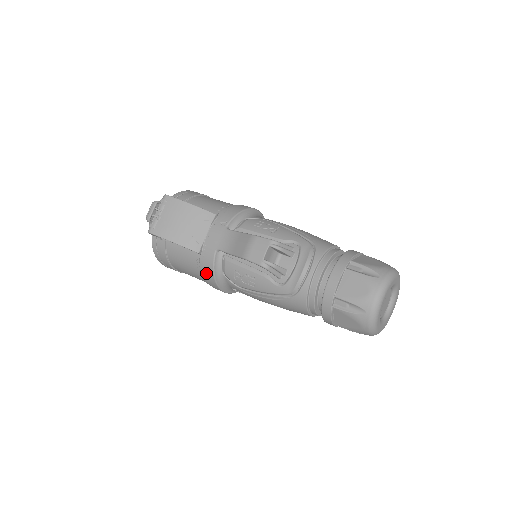
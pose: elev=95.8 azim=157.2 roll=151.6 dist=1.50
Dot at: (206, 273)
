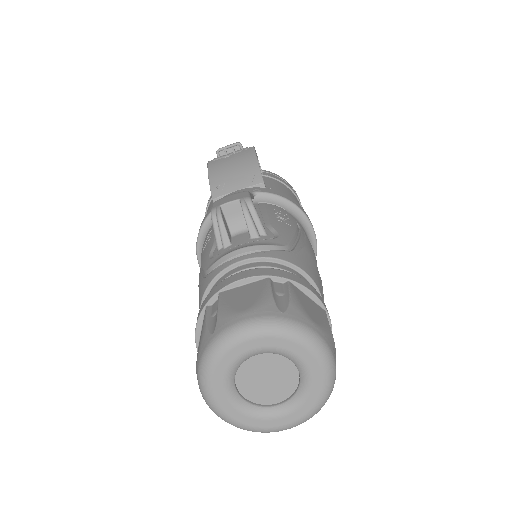
Dot at: occluded
